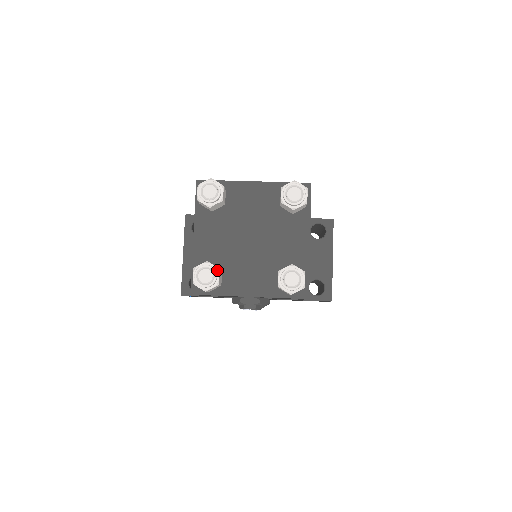
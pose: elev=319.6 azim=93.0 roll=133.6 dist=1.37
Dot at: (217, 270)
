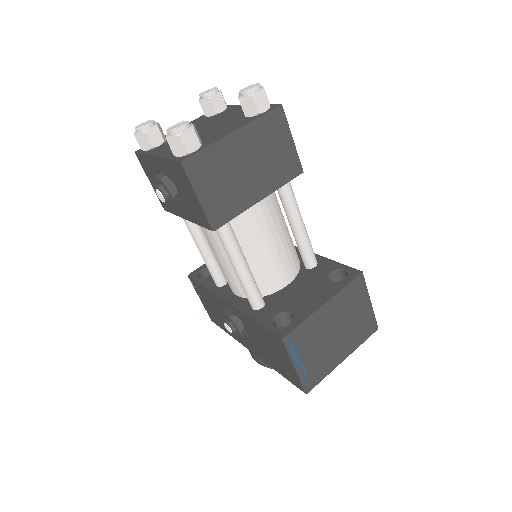
Dot at: (155, 125)
